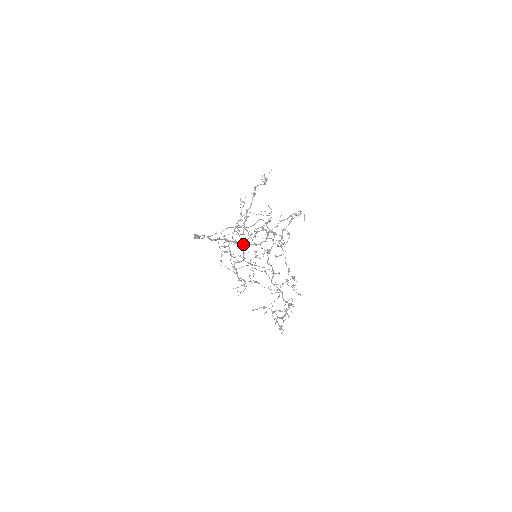
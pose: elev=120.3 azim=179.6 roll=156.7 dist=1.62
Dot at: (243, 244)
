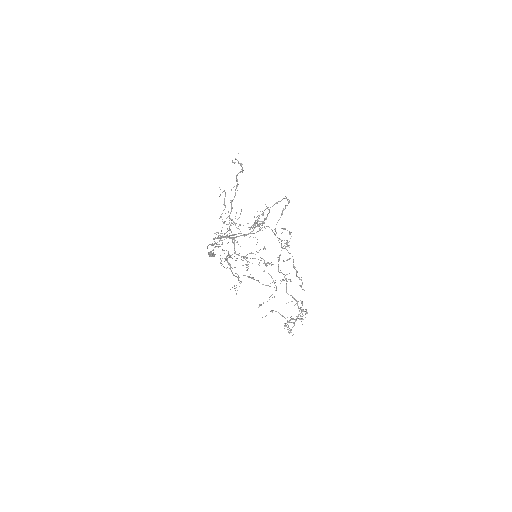
Dot at: (233, 237)
